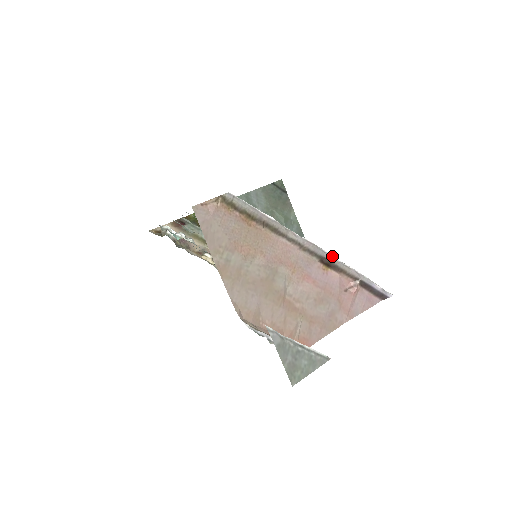
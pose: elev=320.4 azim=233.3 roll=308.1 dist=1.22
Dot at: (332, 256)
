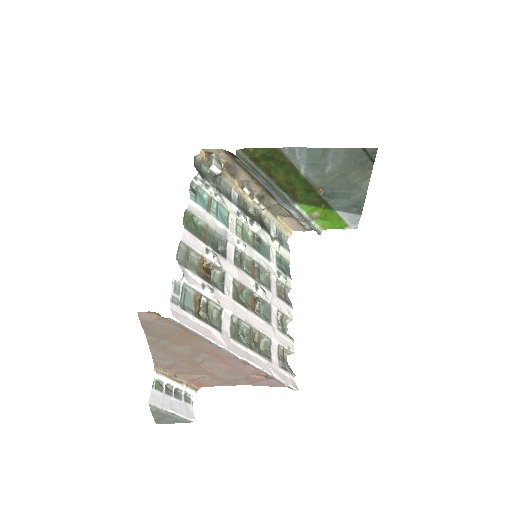
Dot at: (252, 365)
